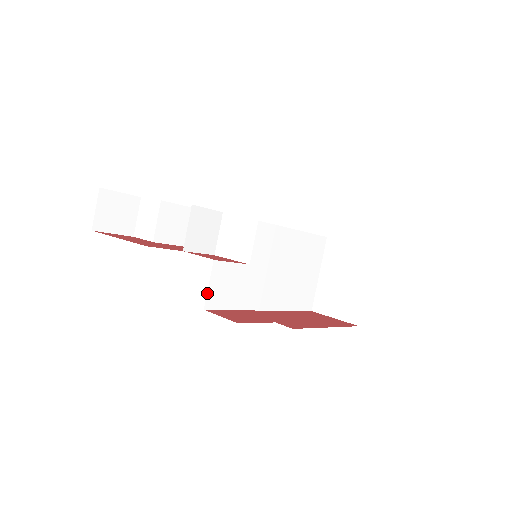
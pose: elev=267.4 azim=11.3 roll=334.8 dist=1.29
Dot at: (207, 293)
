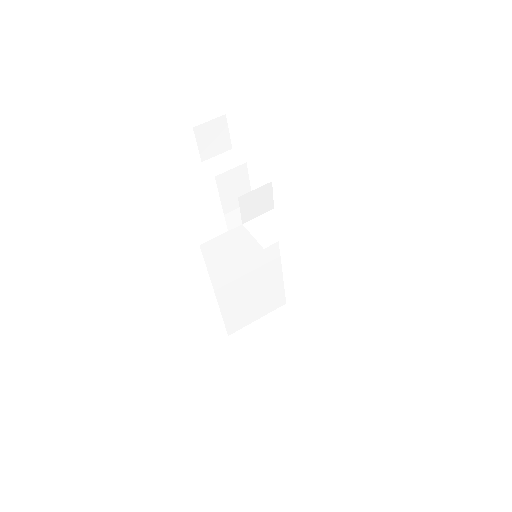
Dot at: (213, 239)
